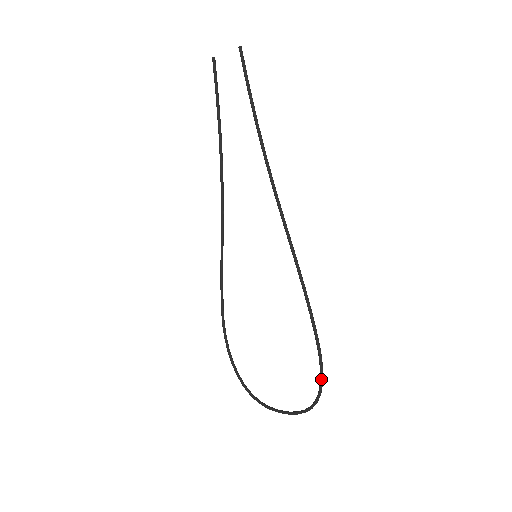
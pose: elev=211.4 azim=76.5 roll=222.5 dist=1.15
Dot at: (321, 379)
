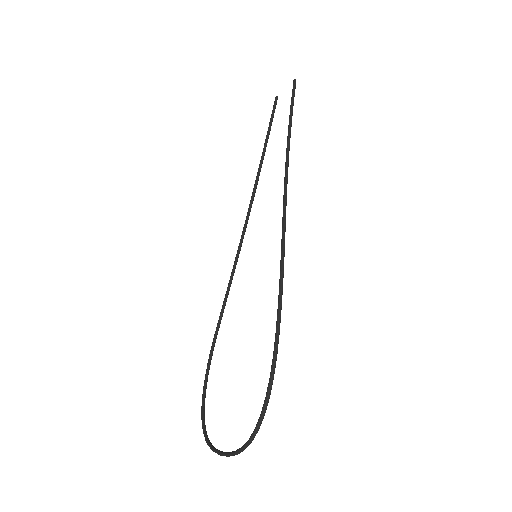
Dot at: (267, 391)
